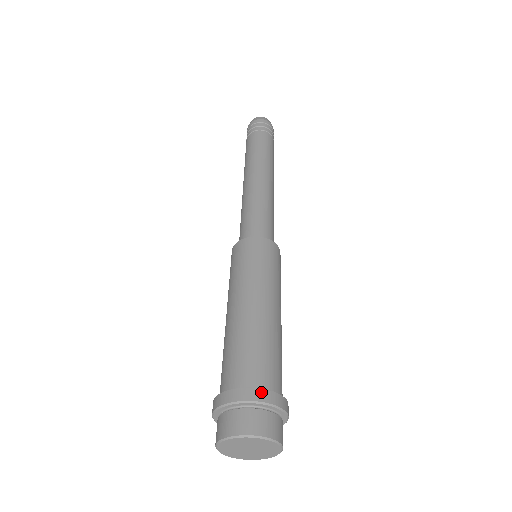
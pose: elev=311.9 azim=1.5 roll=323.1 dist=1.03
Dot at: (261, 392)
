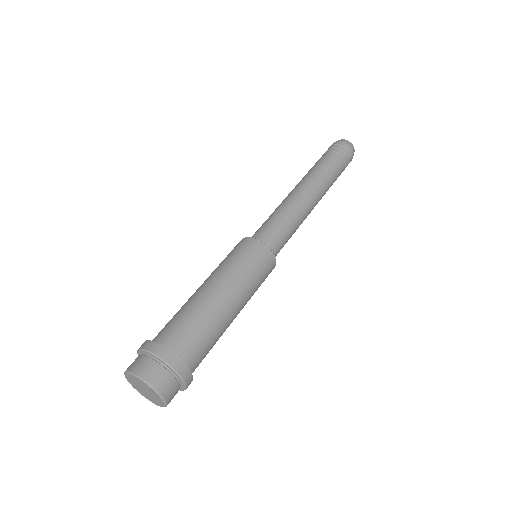
Dot at: (185, 369)
